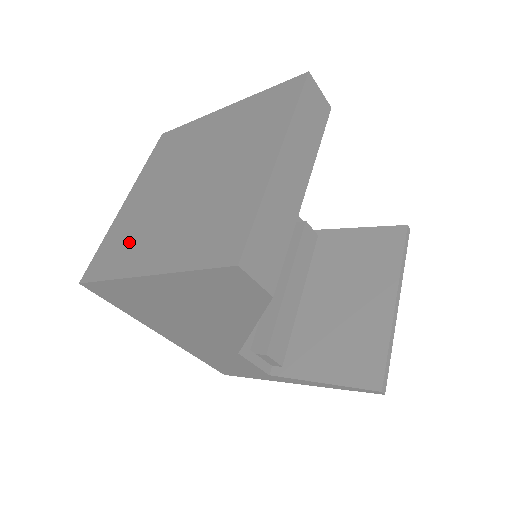
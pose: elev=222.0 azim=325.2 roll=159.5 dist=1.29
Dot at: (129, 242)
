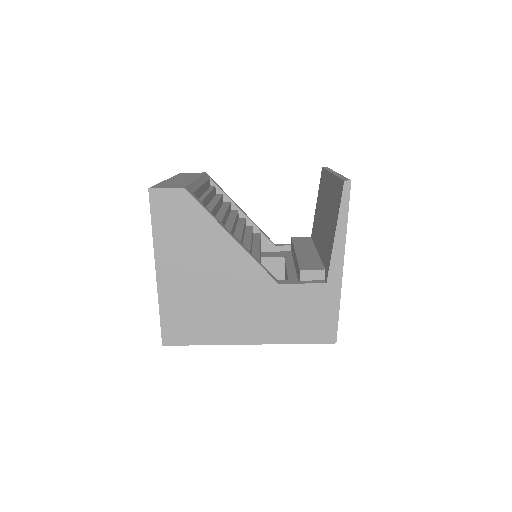
Dot at: occluded
